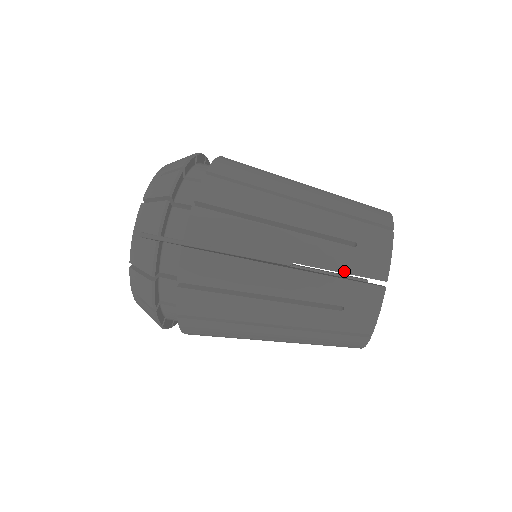
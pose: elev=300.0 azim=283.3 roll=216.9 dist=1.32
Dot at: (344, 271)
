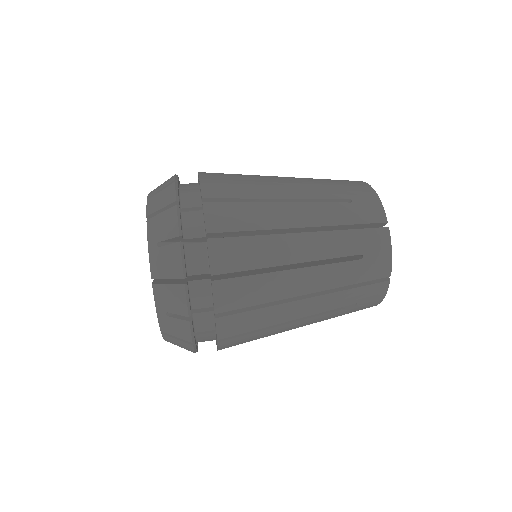
Dot at: (335, 183)
